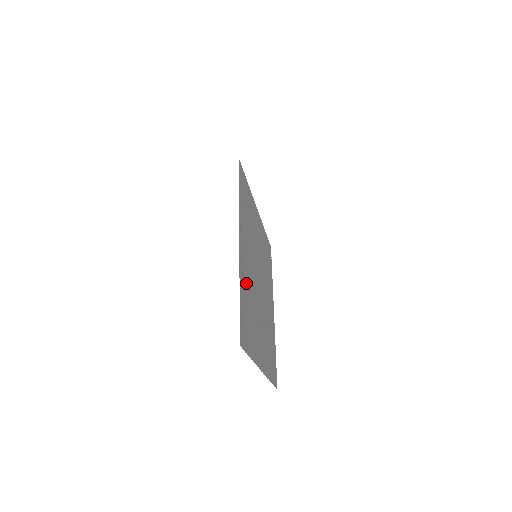
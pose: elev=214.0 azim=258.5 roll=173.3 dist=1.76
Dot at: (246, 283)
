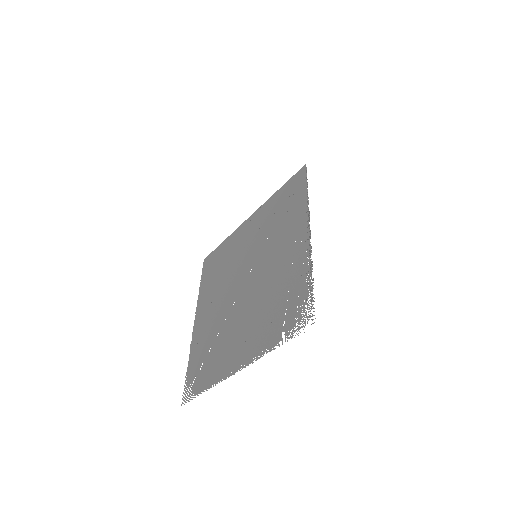
Dot at: (290, 272)
